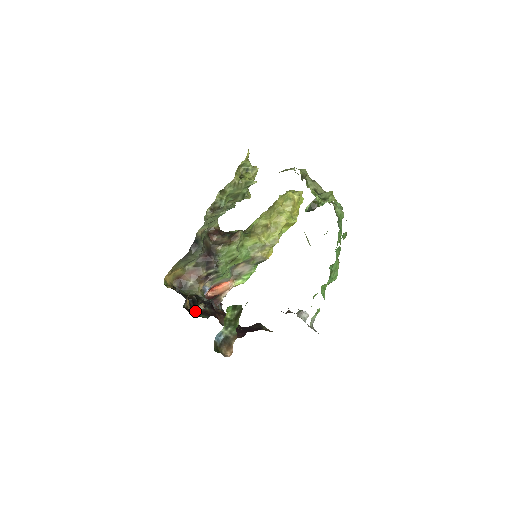
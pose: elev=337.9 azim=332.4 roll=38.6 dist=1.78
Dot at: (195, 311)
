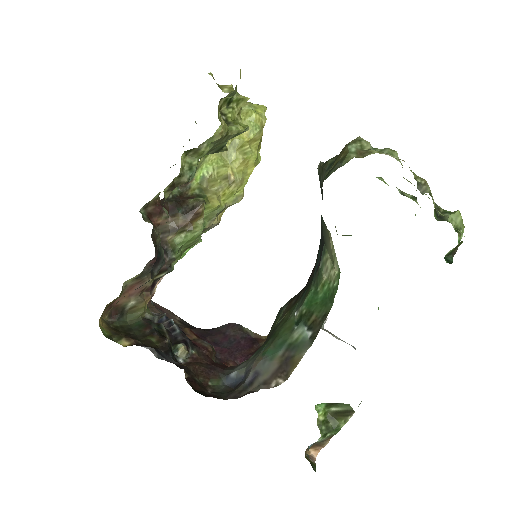
Dot at: (194, 375)
